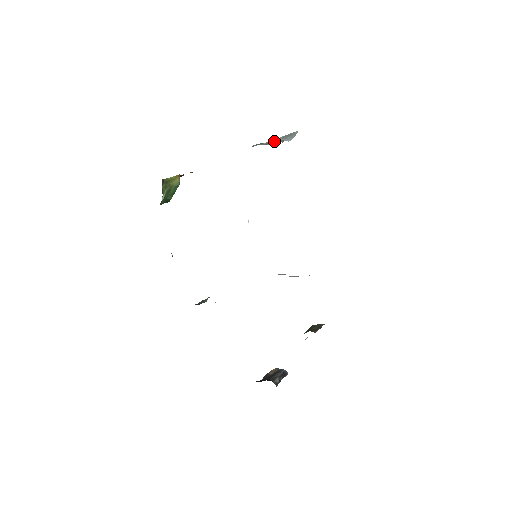
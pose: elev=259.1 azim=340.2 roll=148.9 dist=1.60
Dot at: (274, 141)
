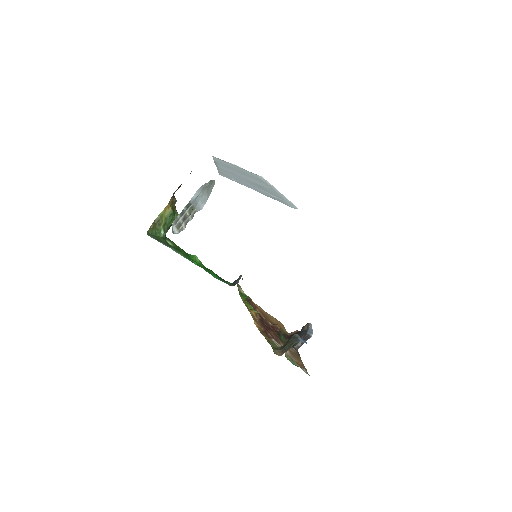
Dot at: (191, 210)
